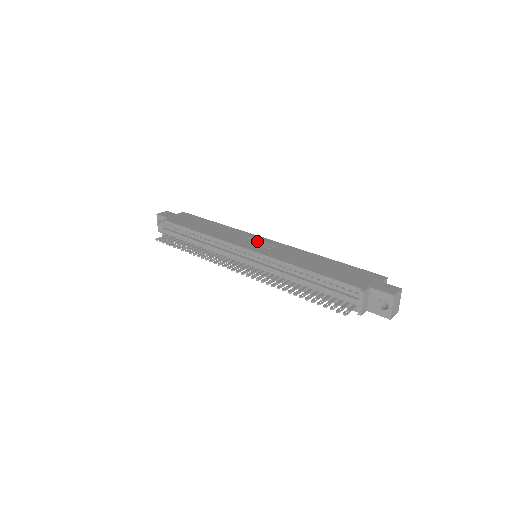
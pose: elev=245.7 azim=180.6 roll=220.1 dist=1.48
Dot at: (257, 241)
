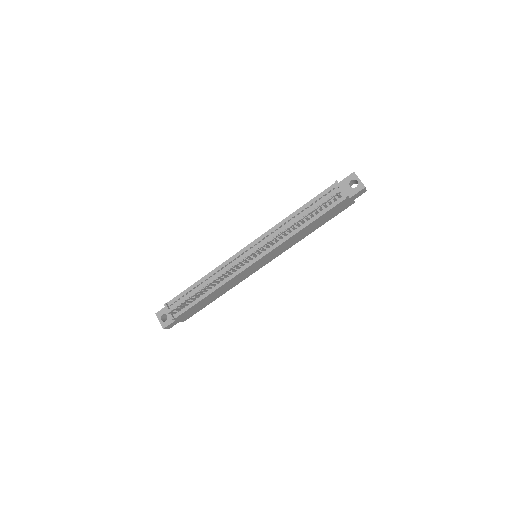
Dot at: occluded
